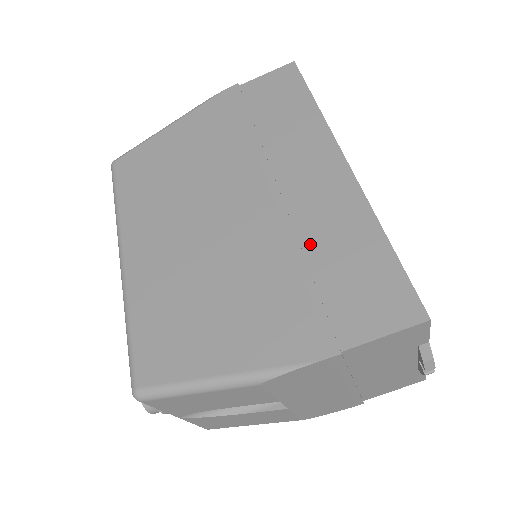
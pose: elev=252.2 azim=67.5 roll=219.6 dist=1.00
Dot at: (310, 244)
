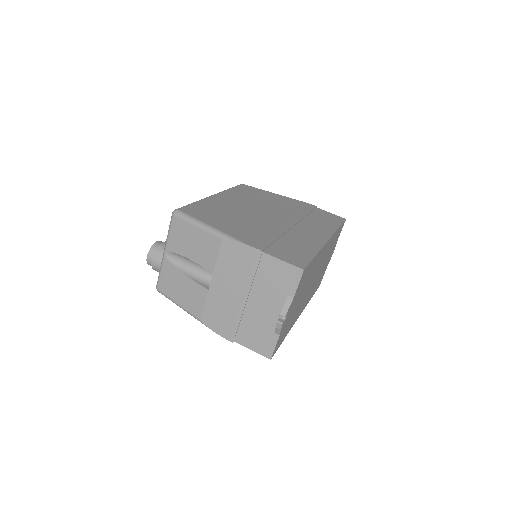
Dot at: (287, 237)
